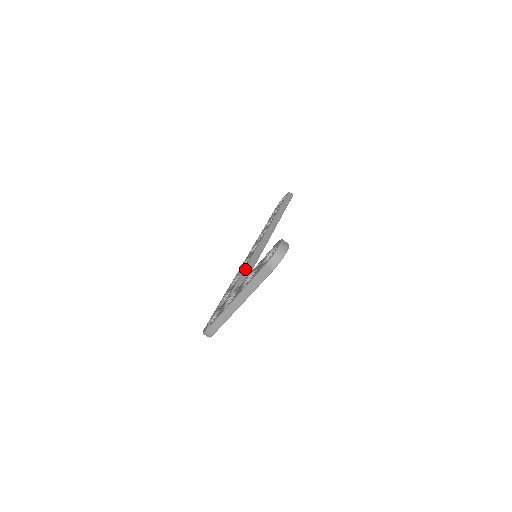
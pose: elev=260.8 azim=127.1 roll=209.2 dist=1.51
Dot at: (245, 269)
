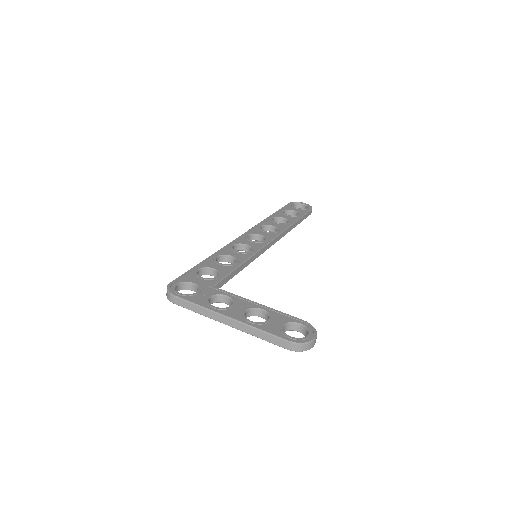
Dot at: (243, 264)
